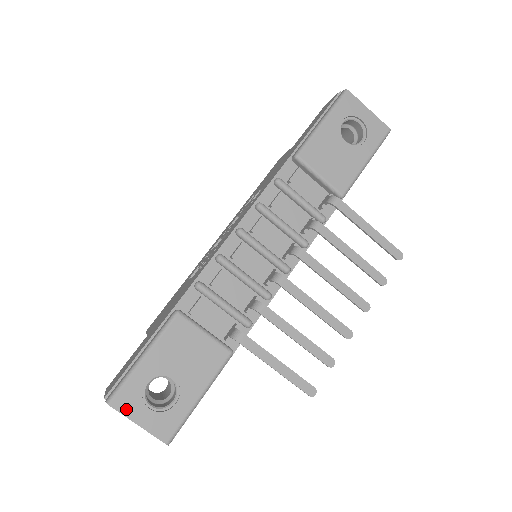
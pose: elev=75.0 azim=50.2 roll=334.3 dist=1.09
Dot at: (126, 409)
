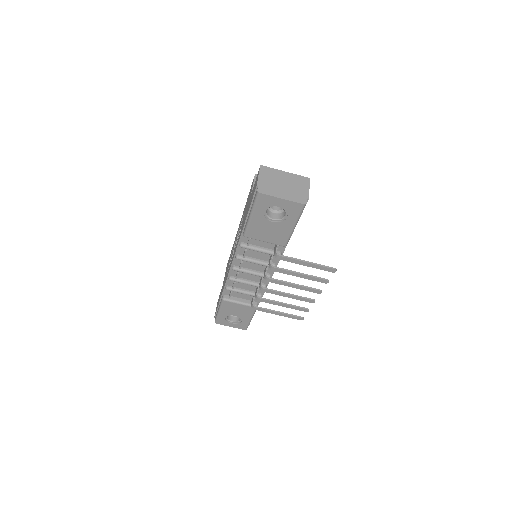
Dot at: (223, 324)
